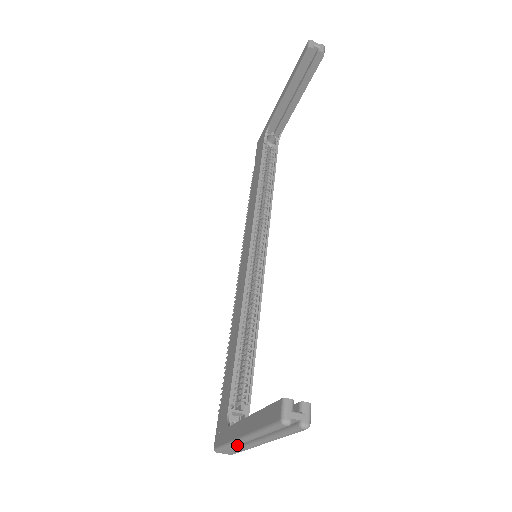
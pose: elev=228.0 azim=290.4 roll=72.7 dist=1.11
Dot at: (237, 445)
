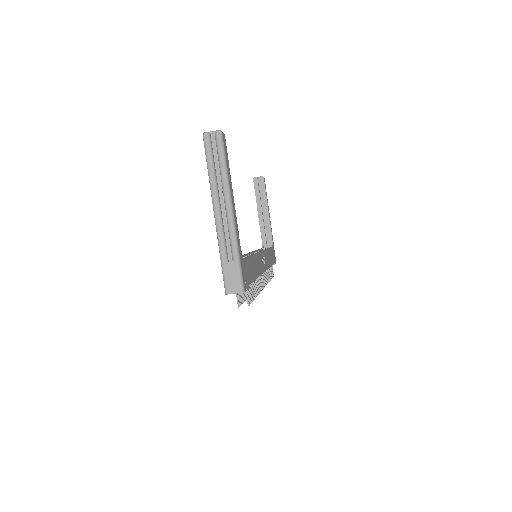
Dot at: (221, 237)
